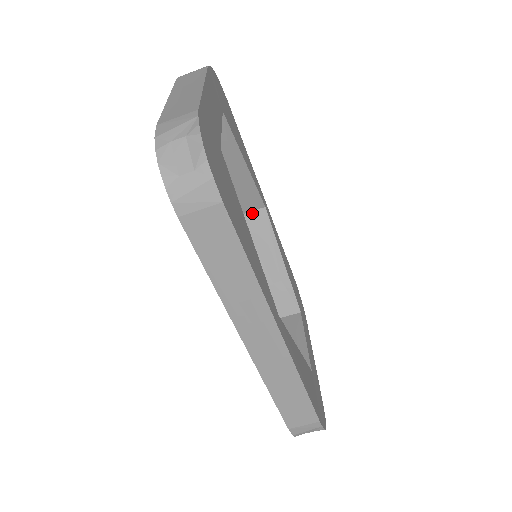
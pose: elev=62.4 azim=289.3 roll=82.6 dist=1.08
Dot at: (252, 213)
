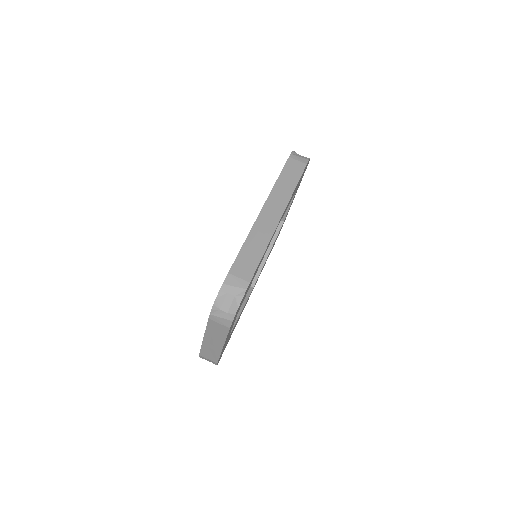
Dot at: occluded
